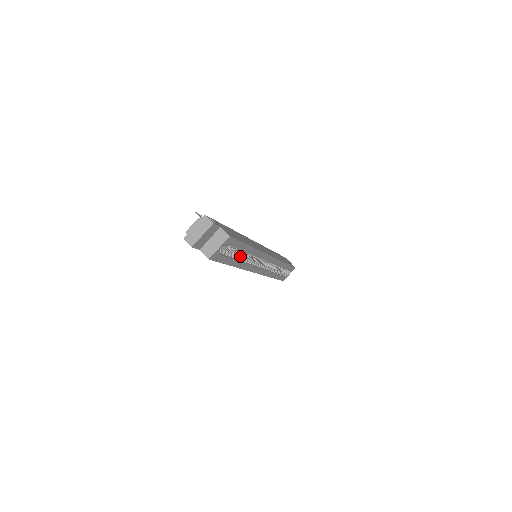
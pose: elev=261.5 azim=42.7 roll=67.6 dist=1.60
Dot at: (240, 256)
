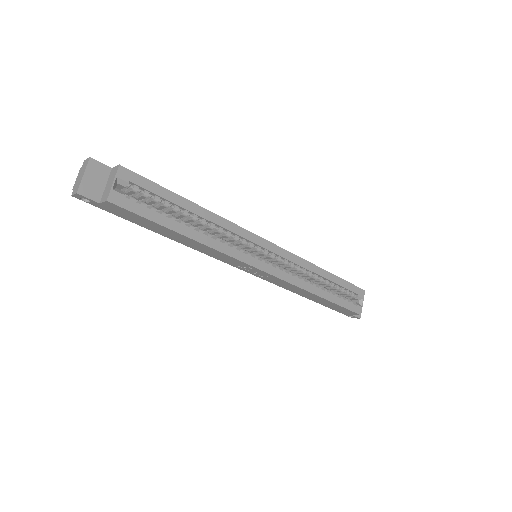
Dot at: (193, 225)
